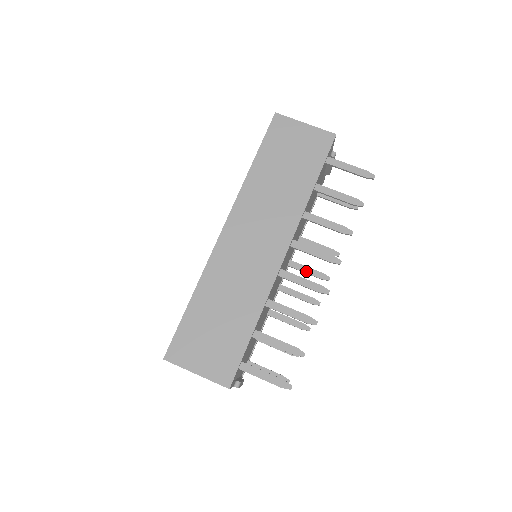
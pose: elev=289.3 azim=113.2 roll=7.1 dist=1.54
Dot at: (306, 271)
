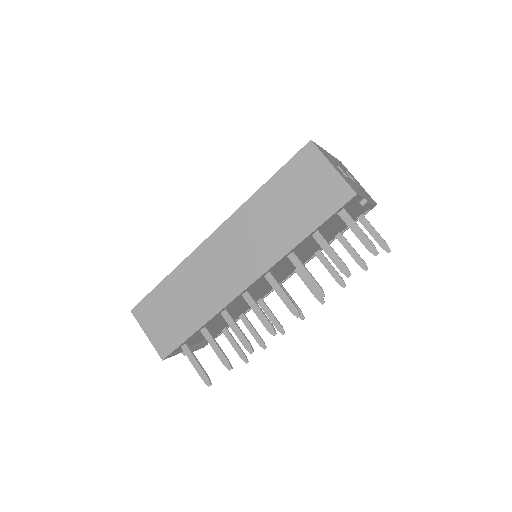
Dot at: (307, 284)
